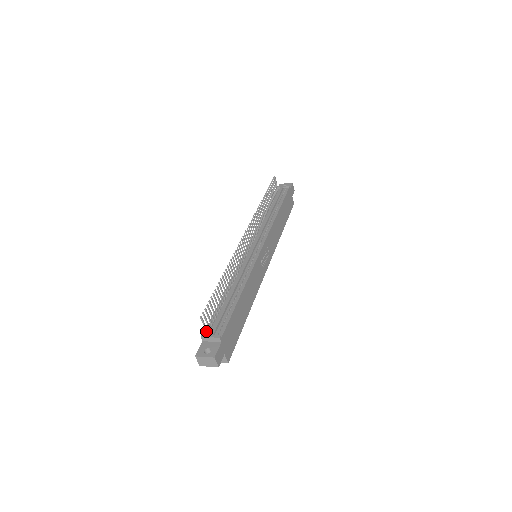
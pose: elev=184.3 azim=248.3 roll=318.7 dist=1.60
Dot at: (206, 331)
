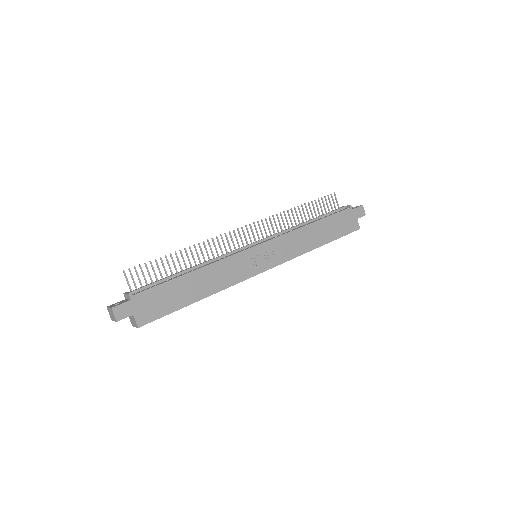
Dot at: (130, 289)
